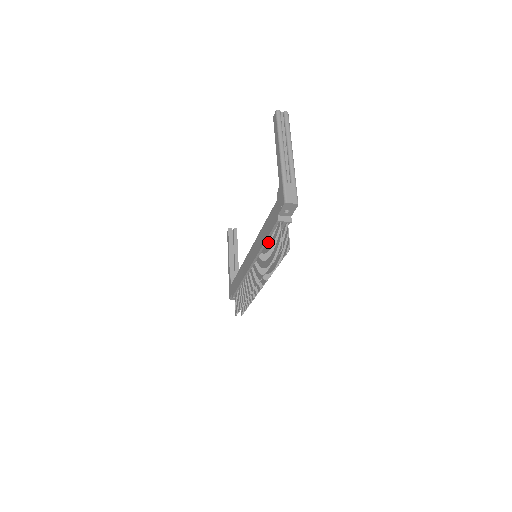
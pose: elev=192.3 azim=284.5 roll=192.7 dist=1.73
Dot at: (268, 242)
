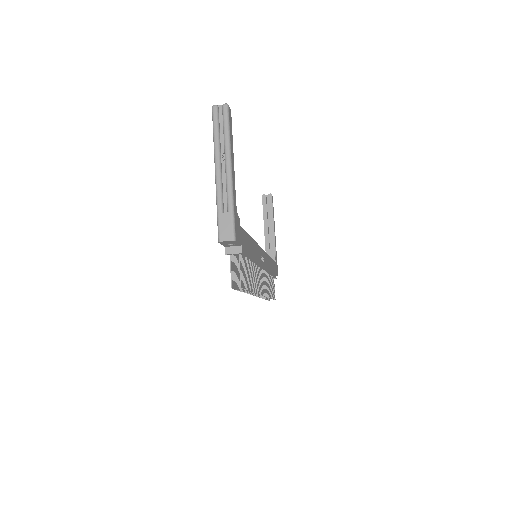
Dot at: occluded
